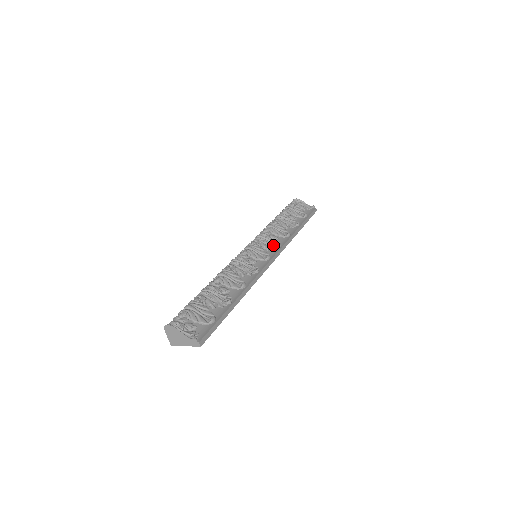
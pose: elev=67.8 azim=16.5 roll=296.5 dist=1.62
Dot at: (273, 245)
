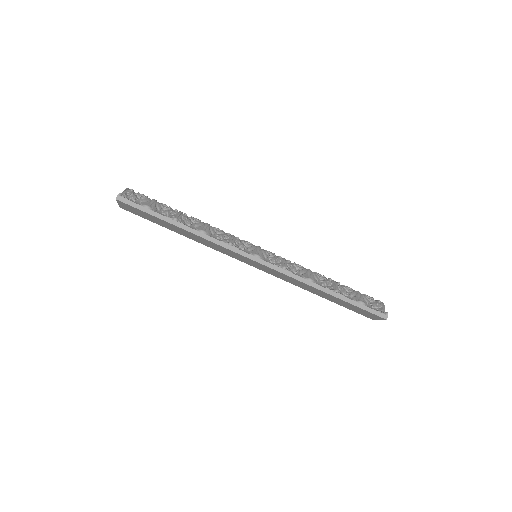
Dot at: (280, 265)
